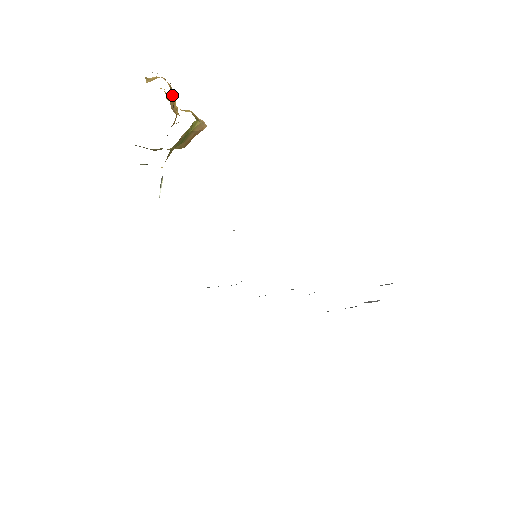
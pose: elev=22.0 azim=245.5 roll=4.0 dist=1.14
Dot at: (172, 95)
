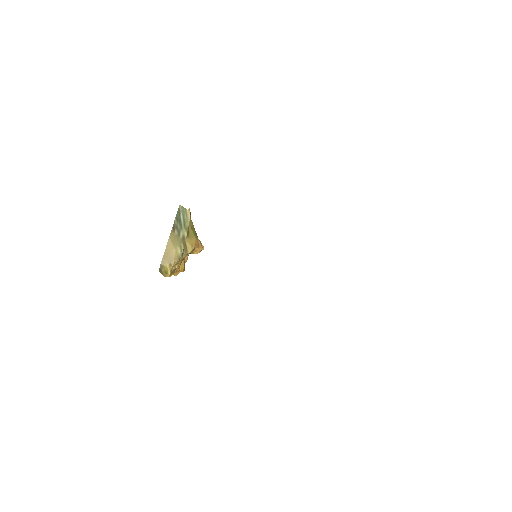
Dot at: occluded
